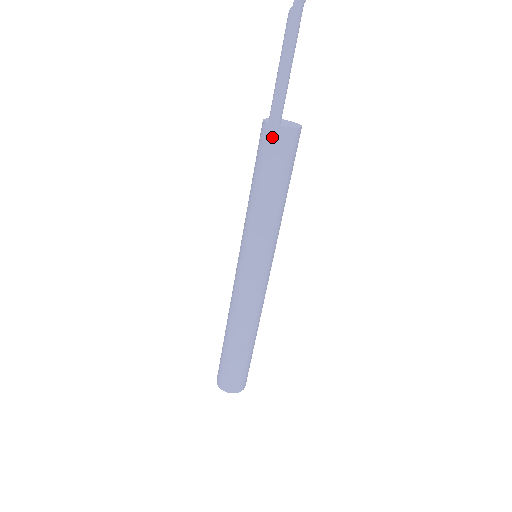
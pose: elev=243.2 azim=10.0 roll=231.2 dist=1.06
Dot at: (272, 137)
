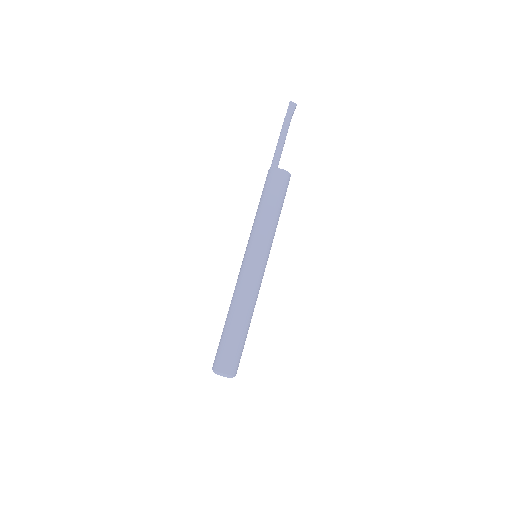
Dot at: (270, 174)
